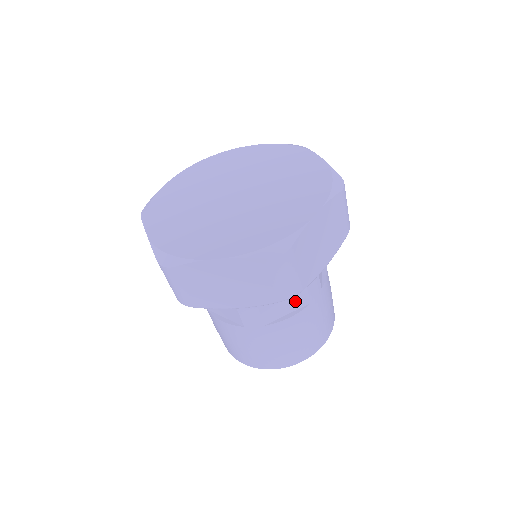
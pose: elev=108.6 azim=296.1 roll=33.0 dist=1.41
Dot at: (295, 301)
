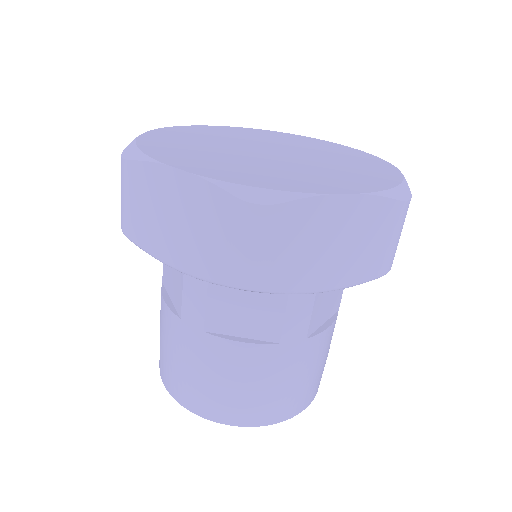
Dot at: (260, 324)
